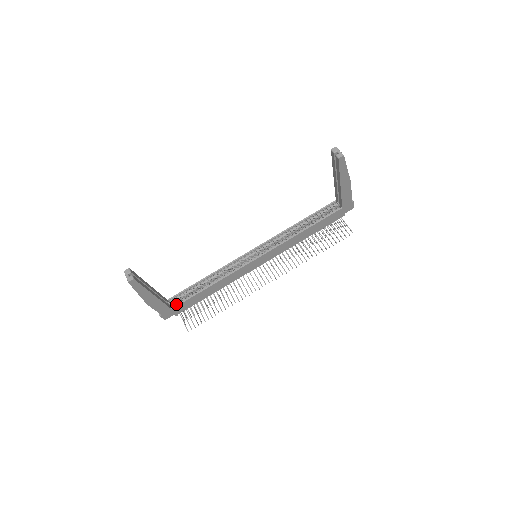
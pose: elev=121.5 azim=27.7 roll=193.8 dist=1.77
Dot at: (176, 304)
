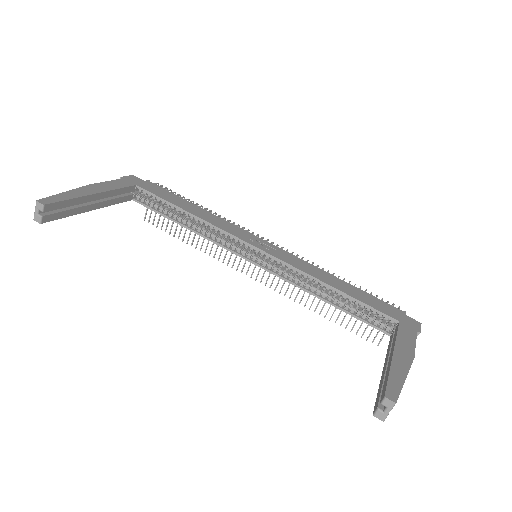
Dot at: (142, 198)
